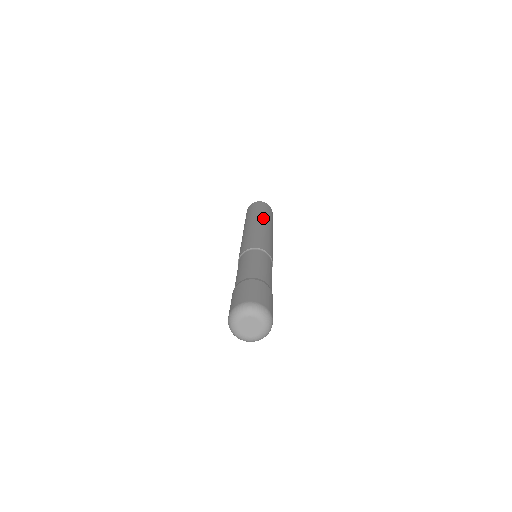
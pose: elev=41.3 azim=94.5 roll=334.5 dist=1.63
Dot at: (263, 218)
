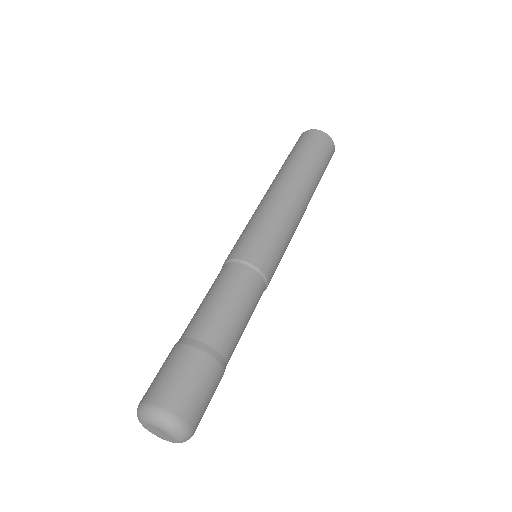
Dot at: (289, 175)
